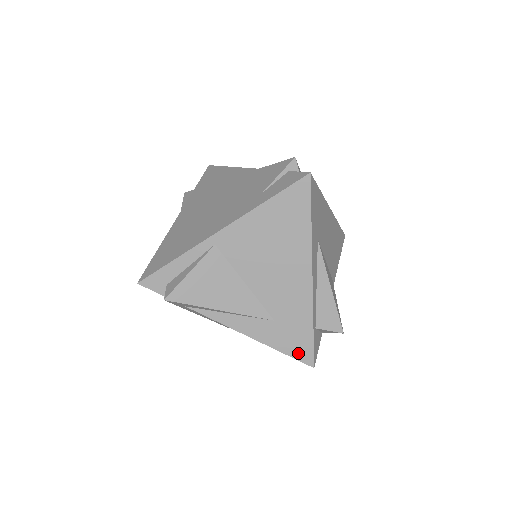
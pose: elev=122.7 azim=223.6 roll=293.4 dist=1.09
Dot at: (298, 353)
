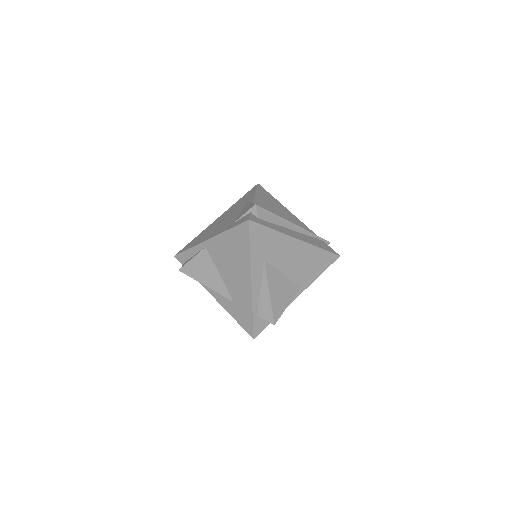
Dot at: (245, 326)
